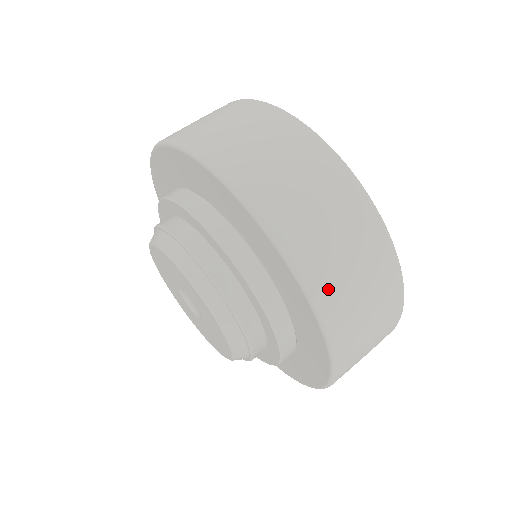
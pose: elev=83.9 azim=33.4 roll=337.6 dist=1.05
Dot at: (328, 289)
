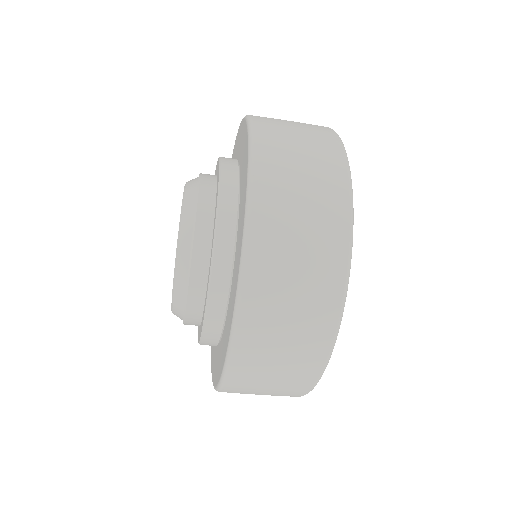
Dot at: (235, 391)
